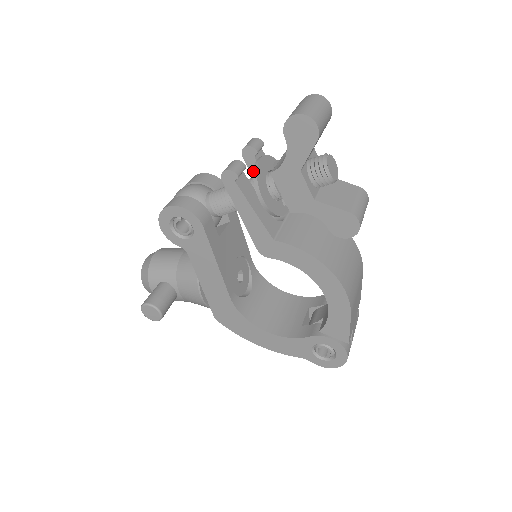
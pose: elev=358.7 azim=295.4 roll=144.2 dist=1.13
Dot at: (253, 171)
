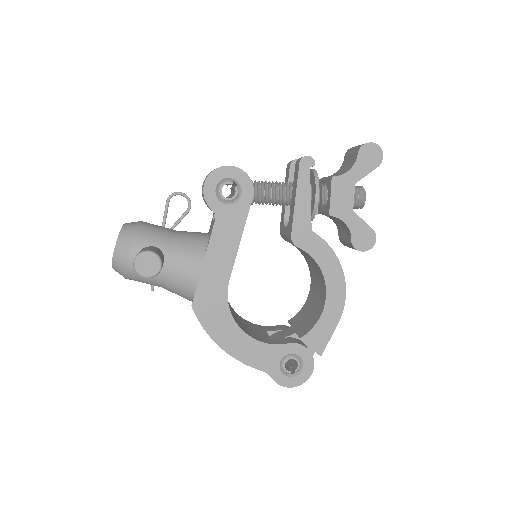
Dot at: (314, 172)
